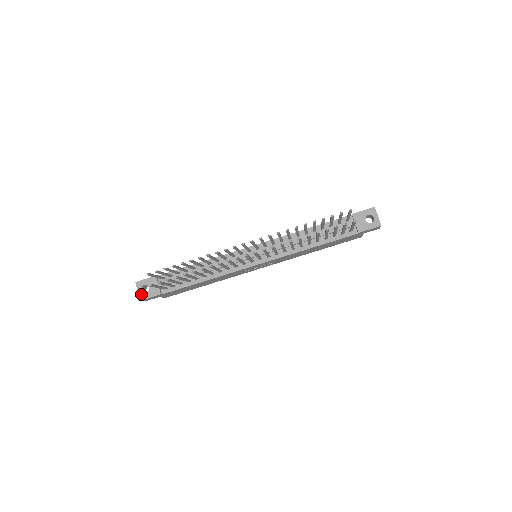
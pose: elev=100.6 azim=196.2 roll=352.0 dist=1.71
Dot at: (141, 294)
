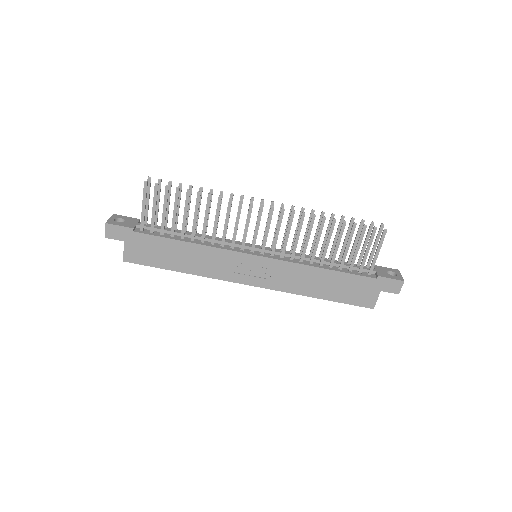
Dot at: (112, 220)
